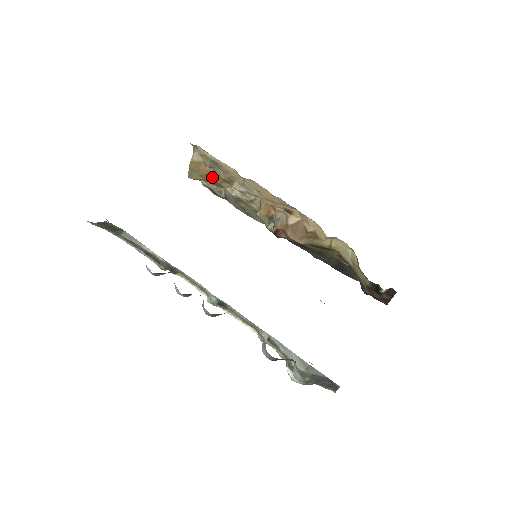
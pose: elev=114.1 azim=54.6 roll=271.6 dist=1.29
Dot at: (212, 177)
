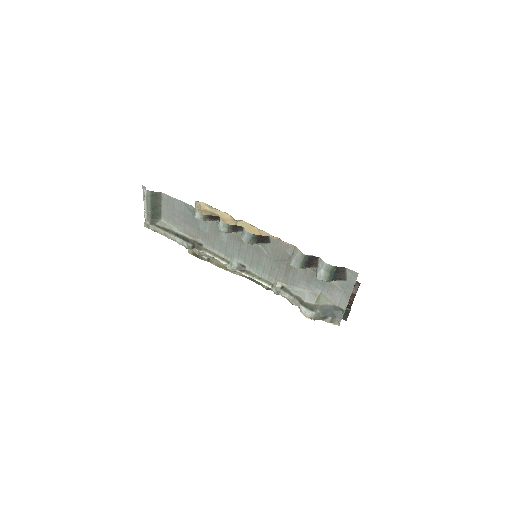
Dot at: occluded
